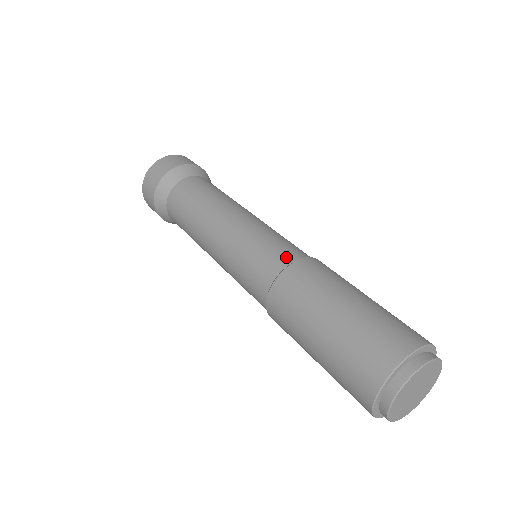
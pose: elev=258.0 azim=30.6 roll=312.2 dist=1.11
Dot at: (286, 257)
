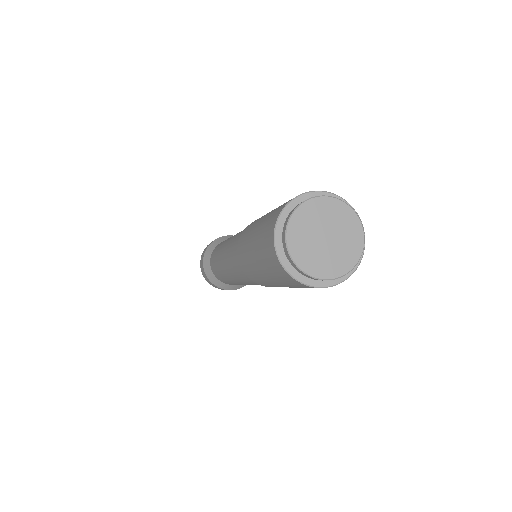
Dot at: occluded
